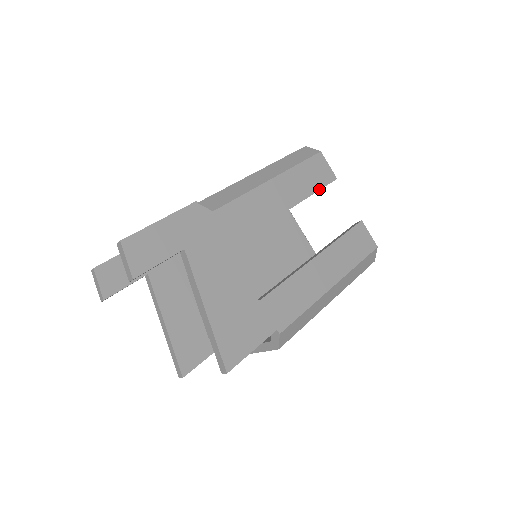
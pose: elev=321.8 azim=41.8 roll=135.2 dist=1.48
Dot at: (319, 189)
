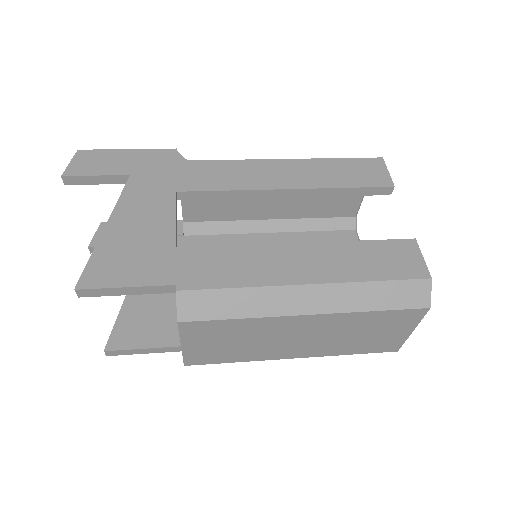
Dot at: (354, 187)
